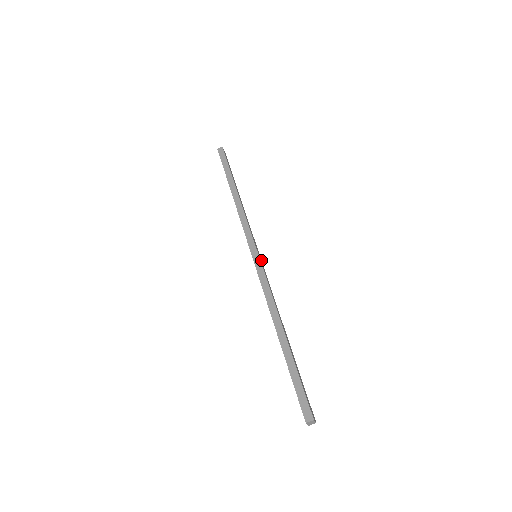
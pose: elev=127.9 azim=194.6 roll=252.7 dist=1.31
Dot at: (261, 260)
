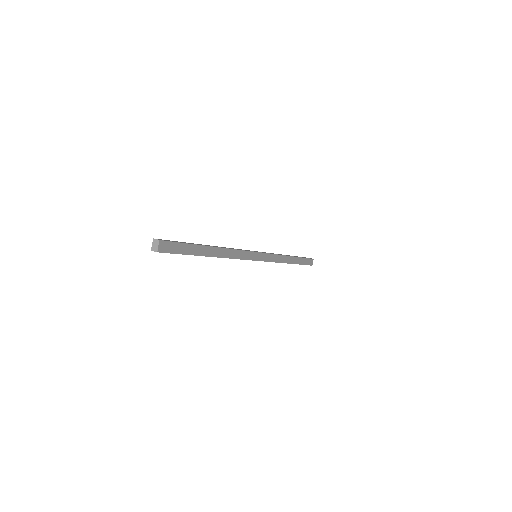
Dot at: (256, 260)
